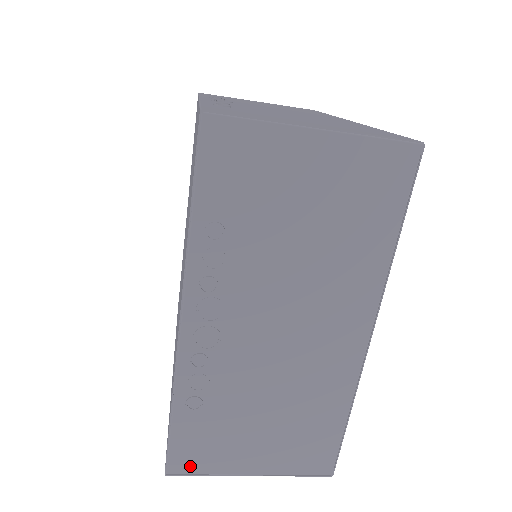
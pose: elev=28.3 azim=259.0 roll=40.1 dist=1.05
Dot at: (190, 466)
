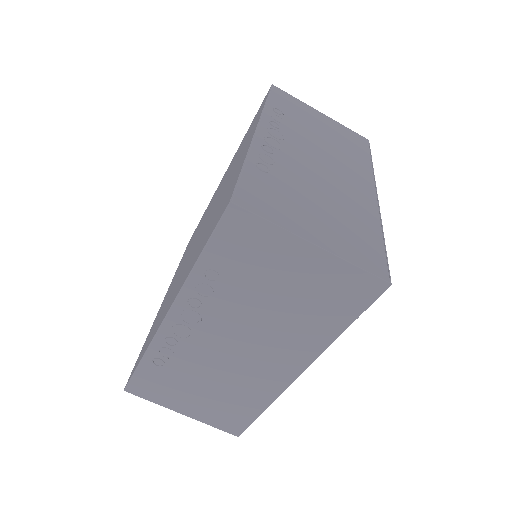
Dot at: (255, 207)
